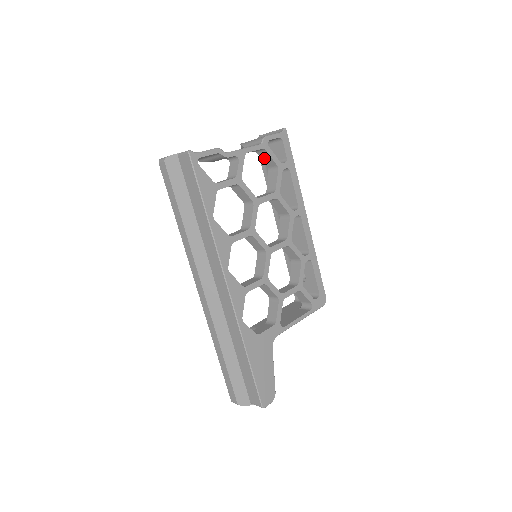
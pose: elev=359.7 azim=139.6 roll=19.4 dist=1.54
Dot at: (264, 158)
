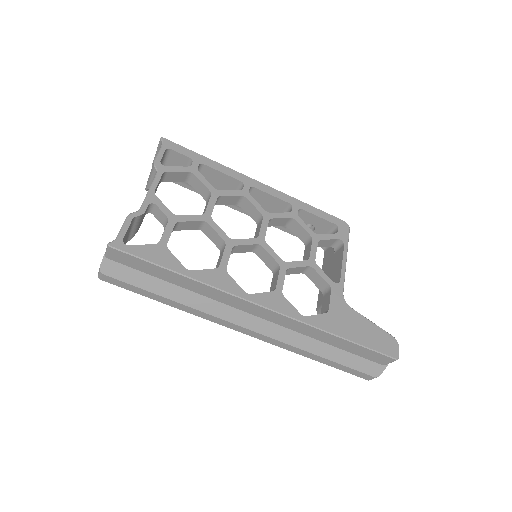
Dot at: (173, 179)
